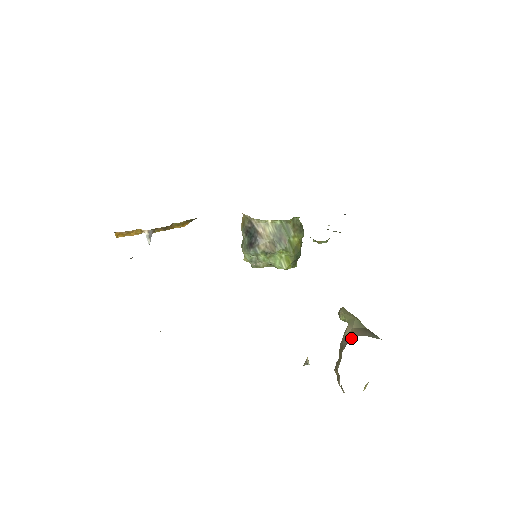
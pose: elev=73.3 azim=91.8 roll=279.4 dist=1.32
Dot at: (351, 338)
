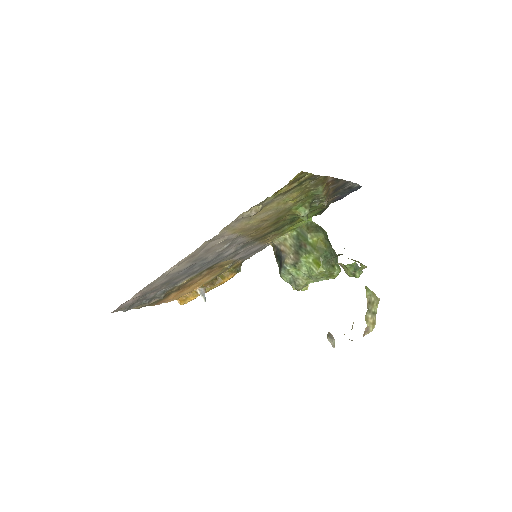
Dot at: occluded
